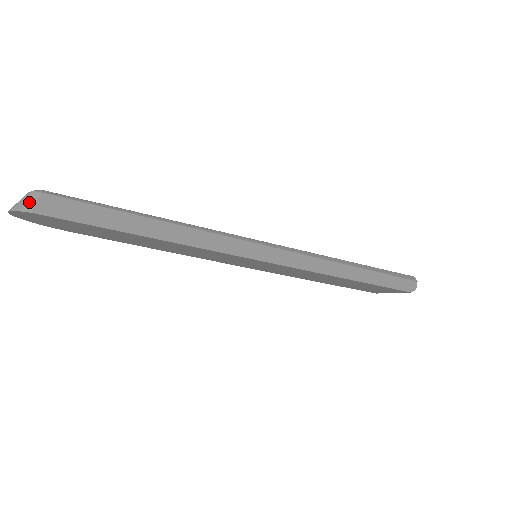
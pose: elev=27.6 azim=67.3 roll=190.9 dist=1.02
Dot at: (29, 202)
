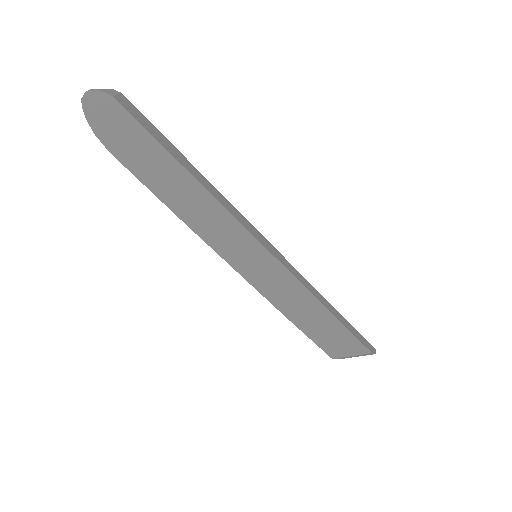
Dot at: (111, 91)
